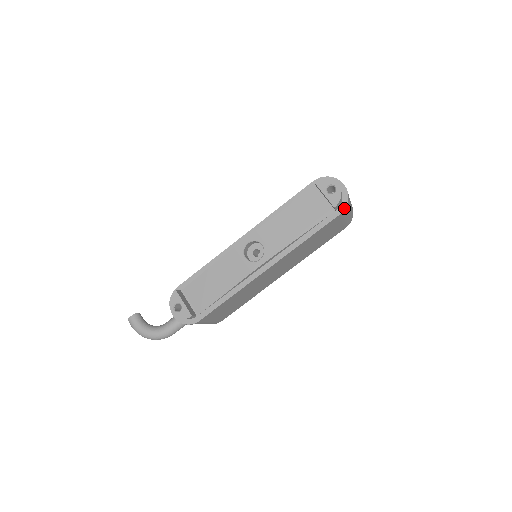
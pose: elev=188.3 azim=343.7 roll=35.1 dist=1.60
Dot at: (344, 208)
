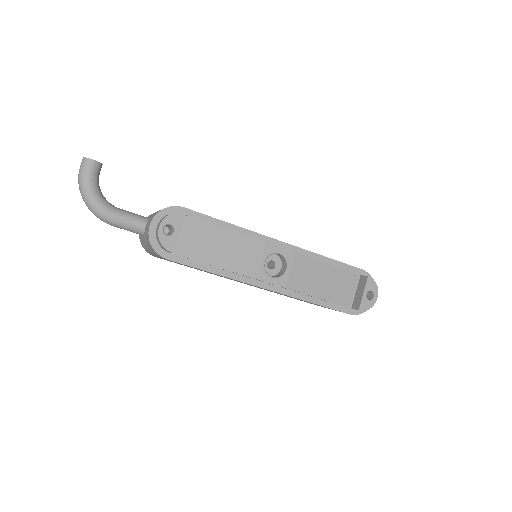
Dot at: (357, 314)
